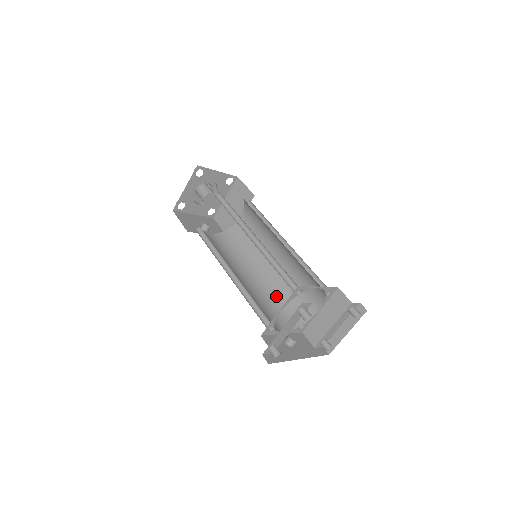
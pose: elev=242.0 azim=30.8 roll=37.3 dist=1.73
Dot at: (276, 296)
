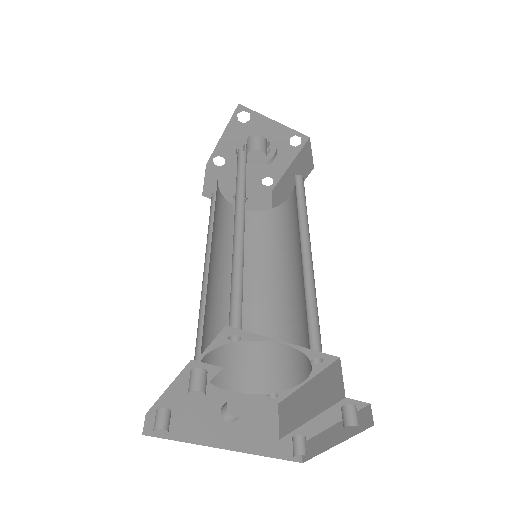
Dot at: (266, 329)
